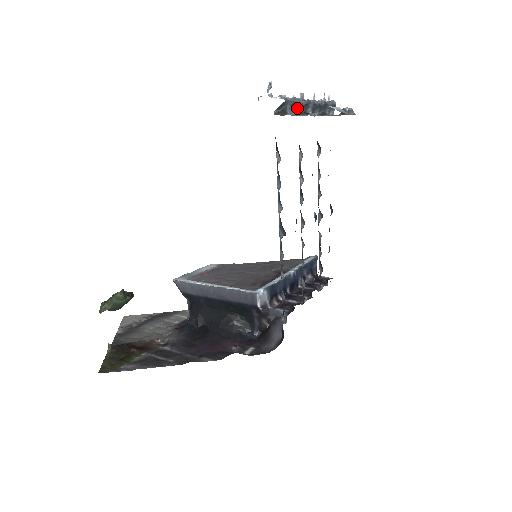
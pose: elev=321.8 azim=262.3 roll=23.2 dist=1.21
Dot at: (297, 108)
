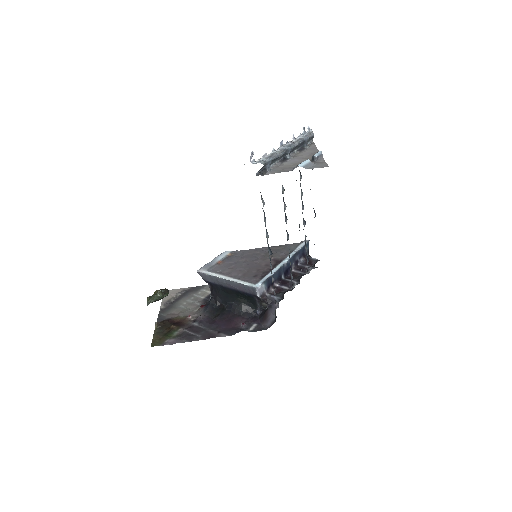
Dot at: (276, 160)
